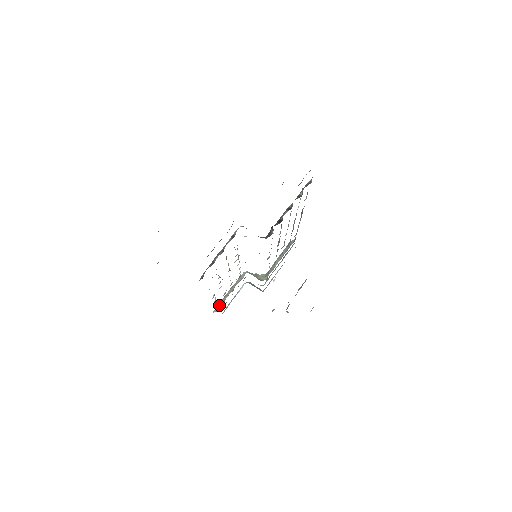
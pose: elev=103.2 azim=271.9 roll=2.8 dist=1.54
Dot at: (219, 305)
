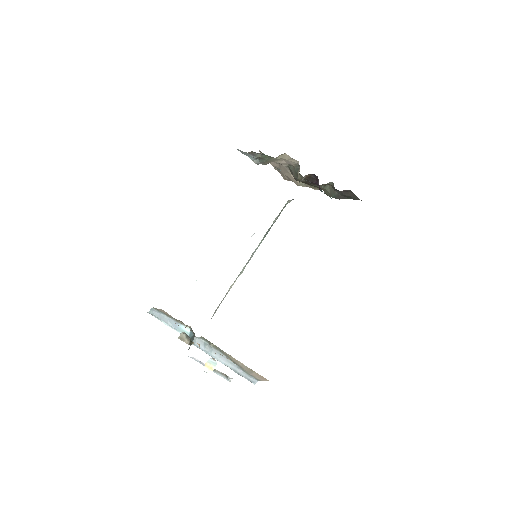
Dot at: occluded
